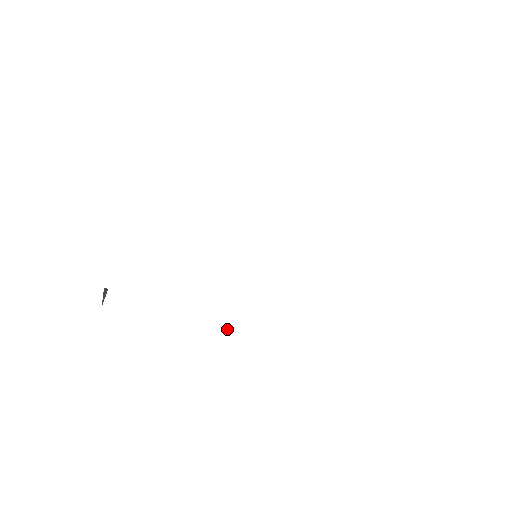
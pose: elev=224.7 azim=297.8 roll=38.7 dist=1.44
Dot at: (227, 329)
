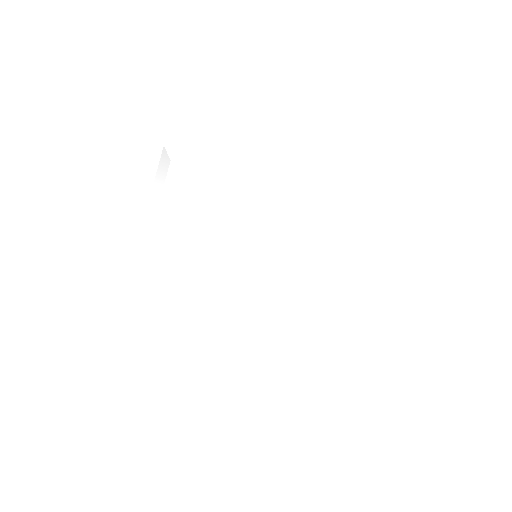
Dot at: (230, 319)
